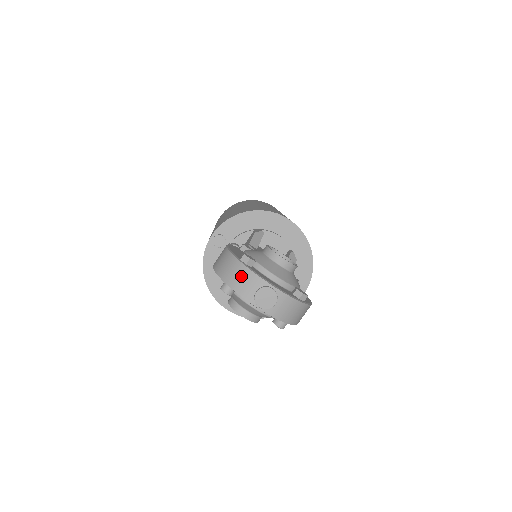
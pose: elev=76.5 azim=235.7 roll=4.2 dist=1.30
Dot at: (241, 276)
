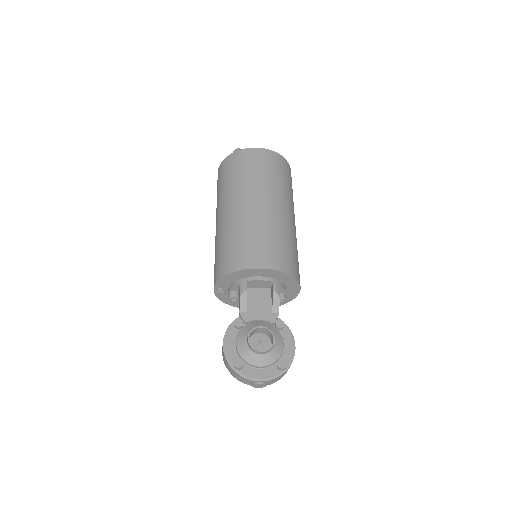
Dot at: (239, 377)
